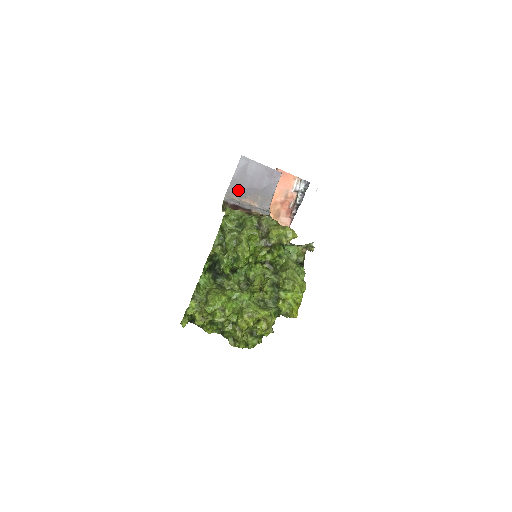
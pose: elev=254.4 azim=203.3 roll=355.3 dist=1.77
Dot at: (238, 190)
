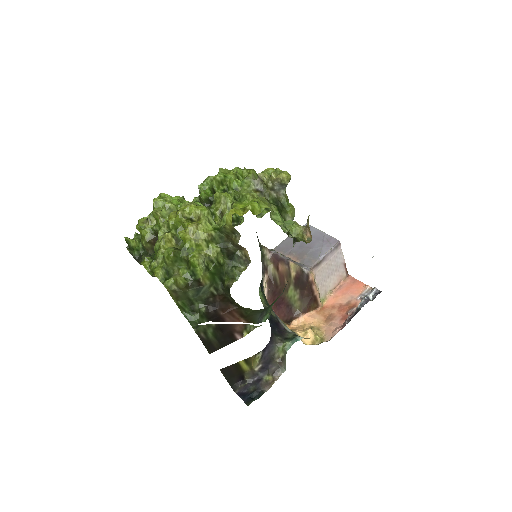
Dot at: (287, 247)
